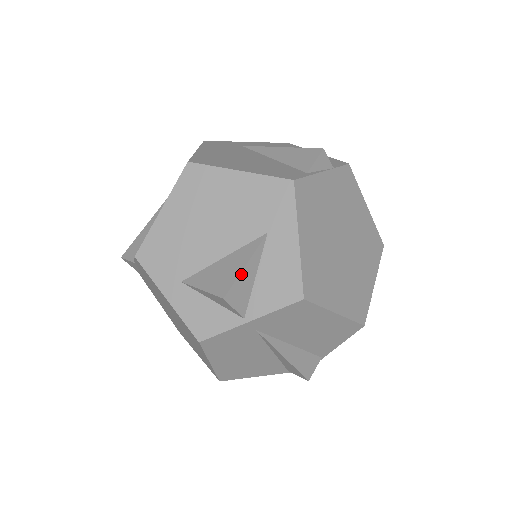
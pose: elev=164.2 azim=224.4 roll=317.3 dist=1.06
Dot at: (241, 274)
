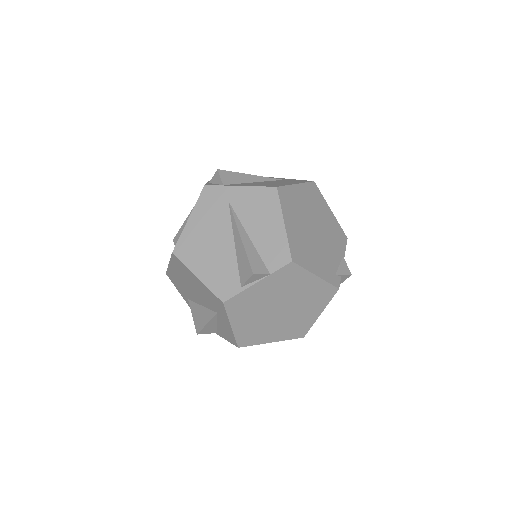
Dot at: (205, 327)
